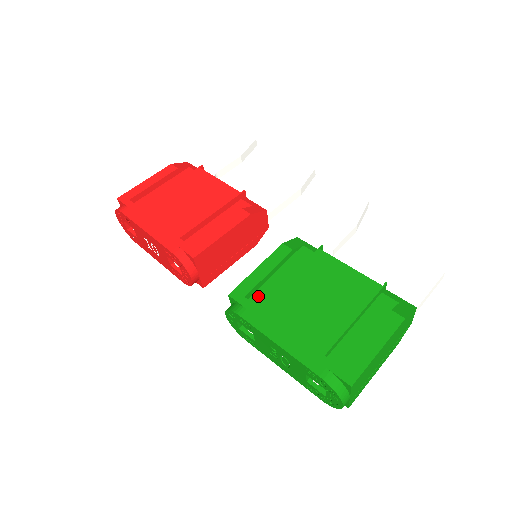
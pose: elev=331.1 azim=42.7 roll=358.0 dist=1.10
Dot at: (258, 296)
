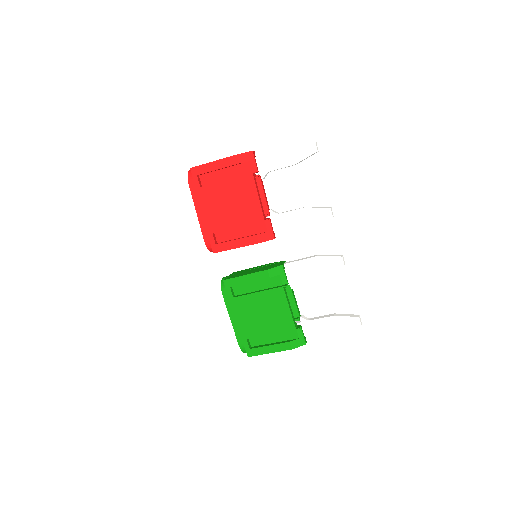
Dot at: (239, 287)
